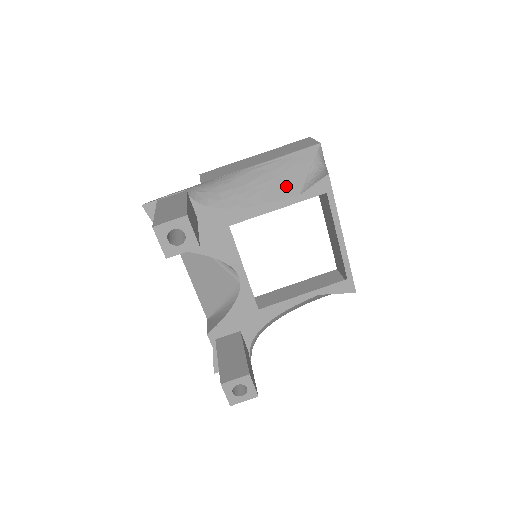
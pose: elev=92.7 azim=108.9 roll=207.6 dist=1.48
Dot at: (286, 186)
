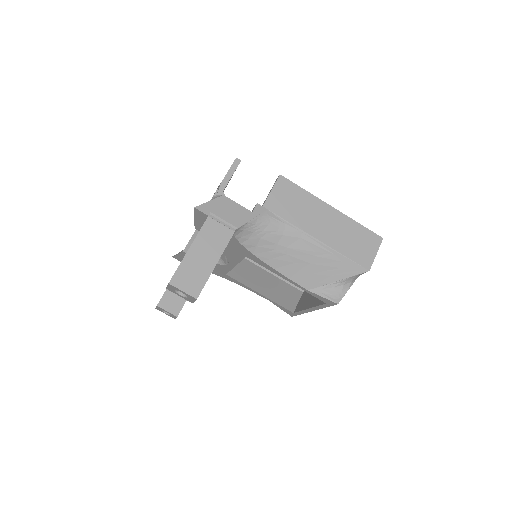
Dot at: (309, 276)
